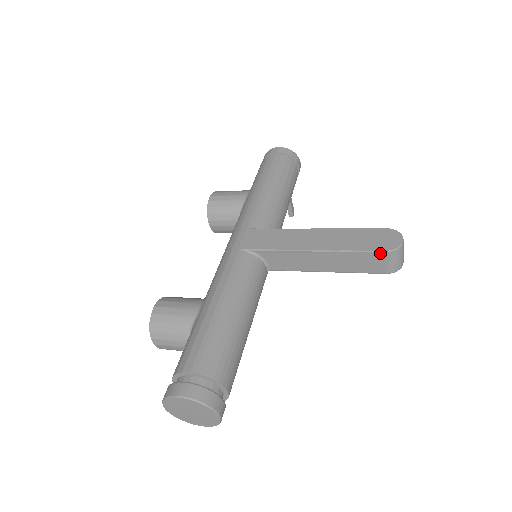
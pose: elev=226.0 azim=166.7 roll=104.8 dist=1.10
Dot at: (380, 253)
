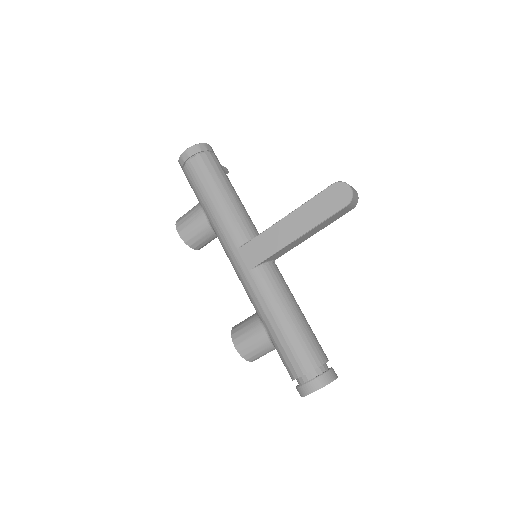
Dot at: (343, 209)
